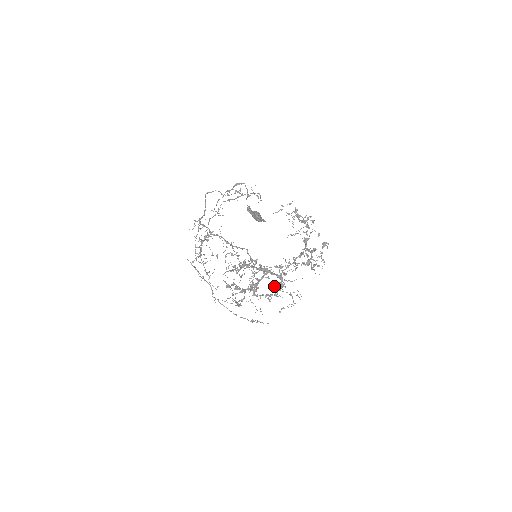
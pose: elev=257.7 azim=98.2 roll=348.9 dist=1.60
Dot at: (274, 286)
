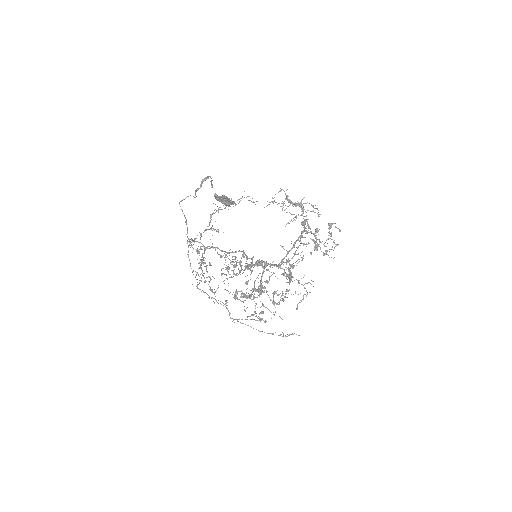
Dot at: occluded
